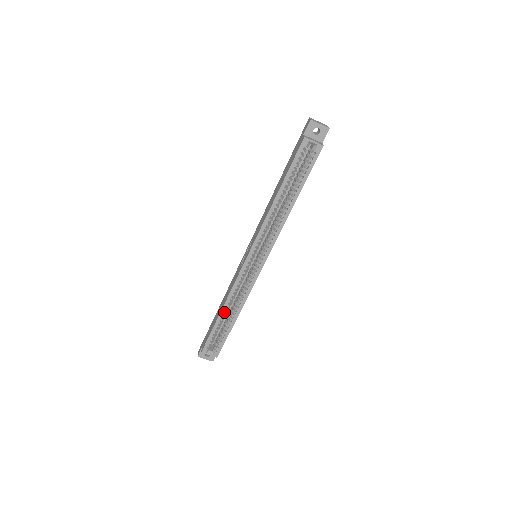
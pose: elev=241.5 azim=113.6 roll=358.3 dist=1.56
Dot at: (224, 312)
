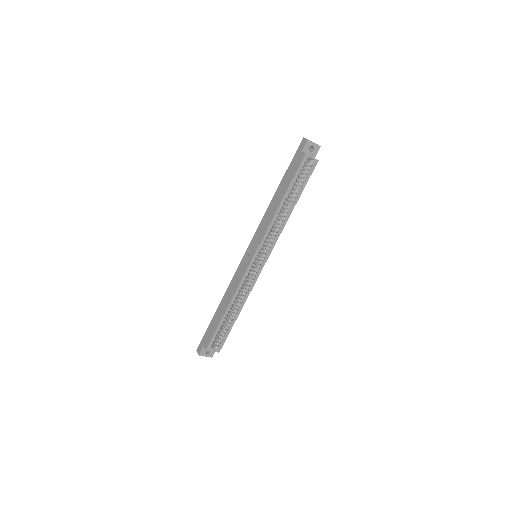
Dot at: (229, 309)
